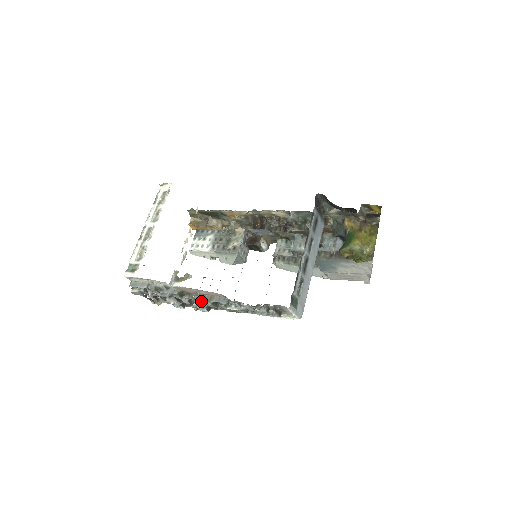
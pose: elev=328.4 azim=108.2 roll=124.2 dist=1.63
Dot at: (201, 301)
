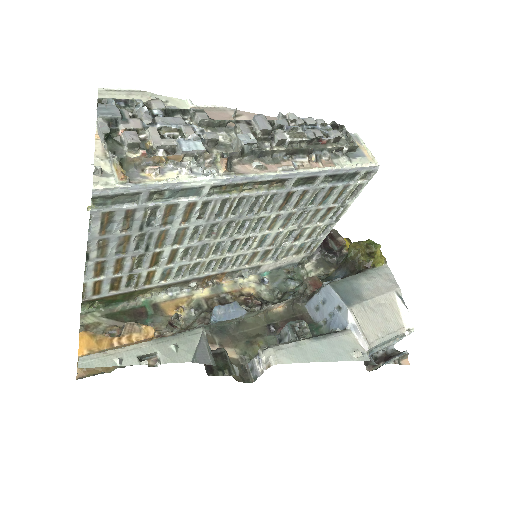
Dot at: (244, 124)
